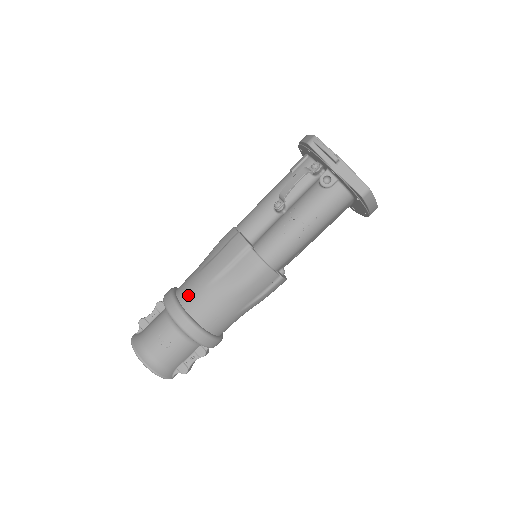
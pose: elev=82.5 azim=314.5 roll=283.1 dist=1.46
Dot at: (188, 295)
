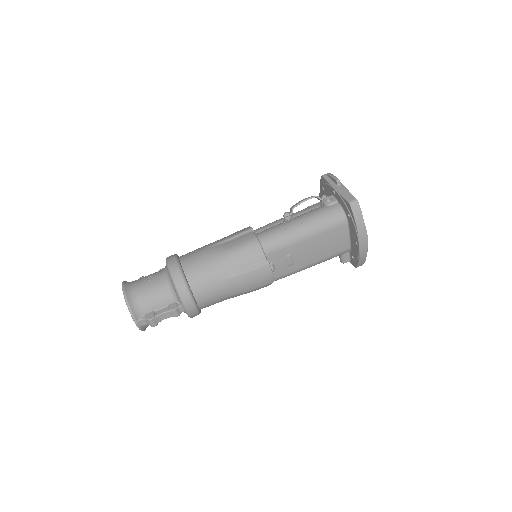
Dot at: (188, 253)
